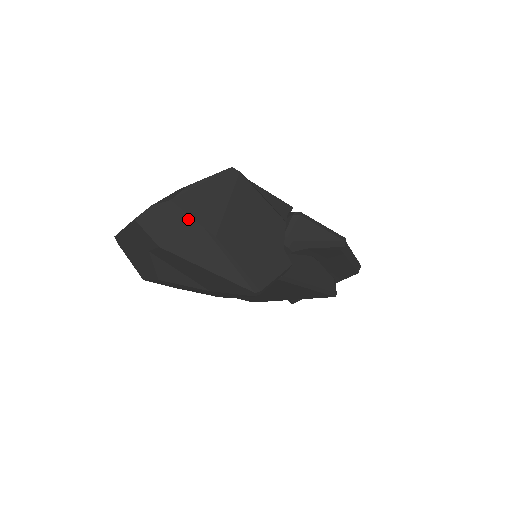
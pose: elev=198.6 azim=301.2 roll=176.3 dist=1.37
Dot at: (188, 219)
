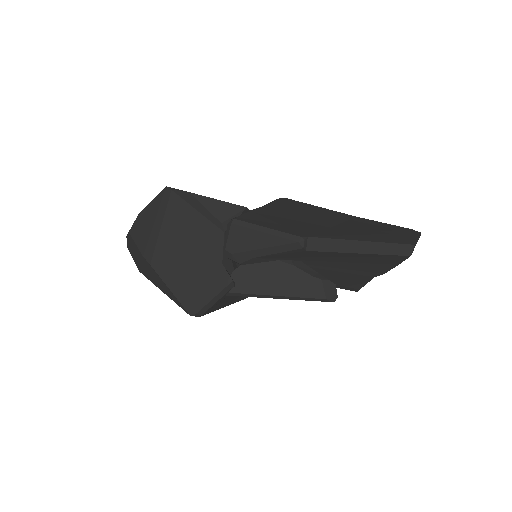
Dot at: (137, 249)
